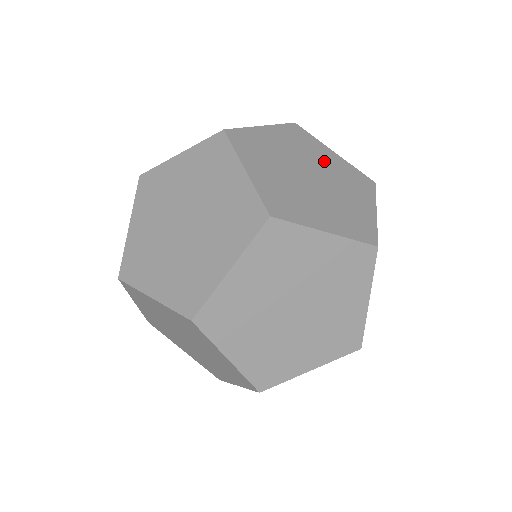
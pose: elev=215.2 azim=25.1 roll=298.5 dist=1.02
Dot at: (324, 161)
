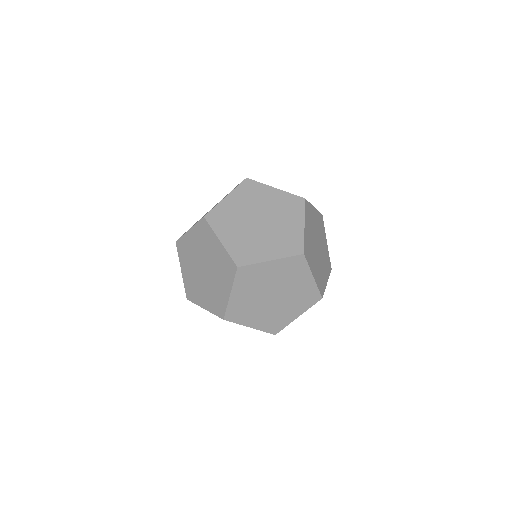
Dot at: (316, 224)
